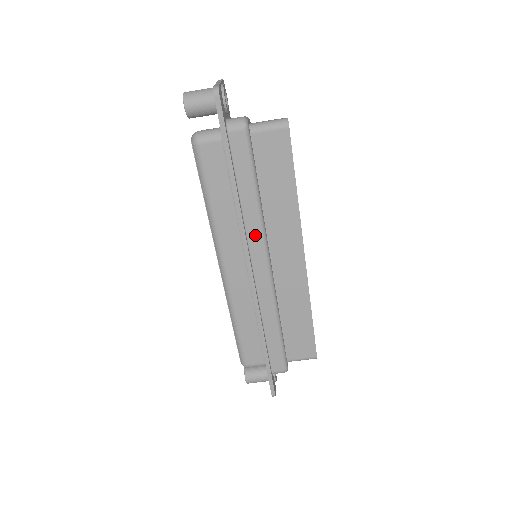
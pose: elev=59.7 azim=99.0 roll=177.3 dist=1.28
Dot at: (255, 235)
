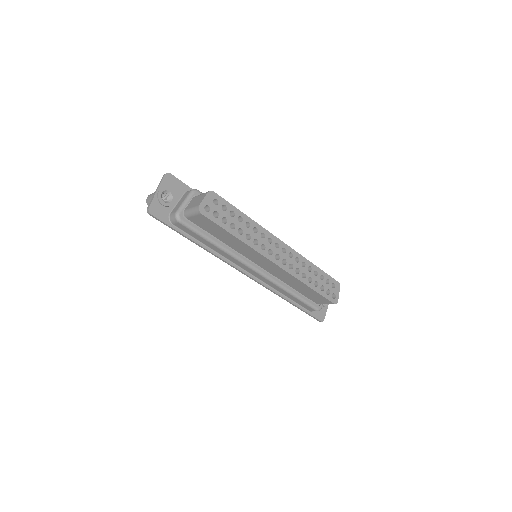
Dot at: (234, 260)
